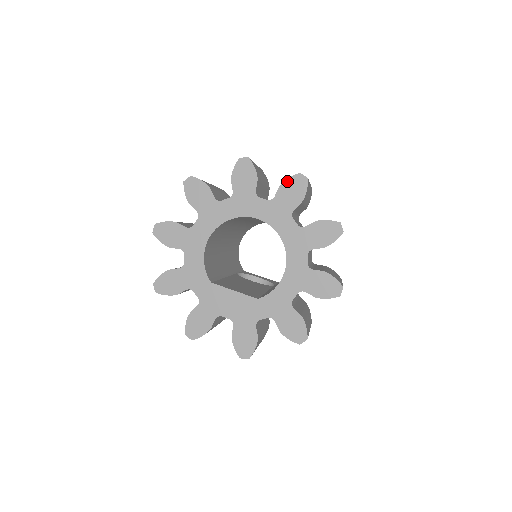
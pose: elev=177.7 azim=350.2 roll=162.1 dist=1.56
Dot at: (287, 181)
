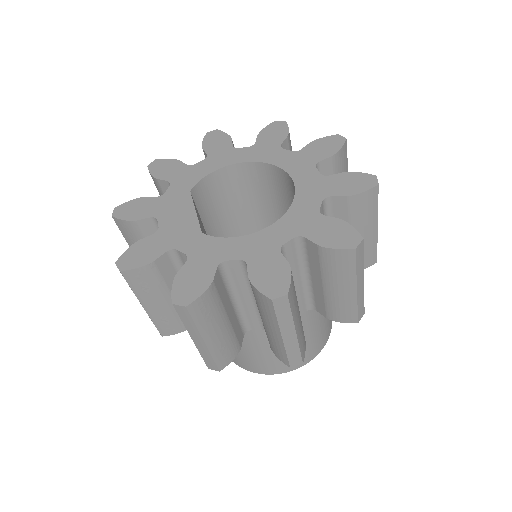
Dot at: (356, 173)
